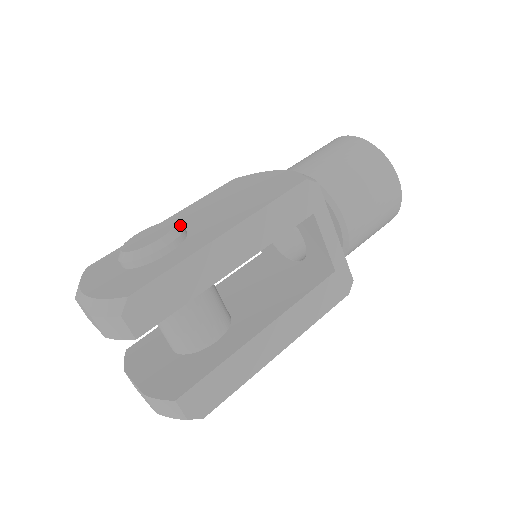
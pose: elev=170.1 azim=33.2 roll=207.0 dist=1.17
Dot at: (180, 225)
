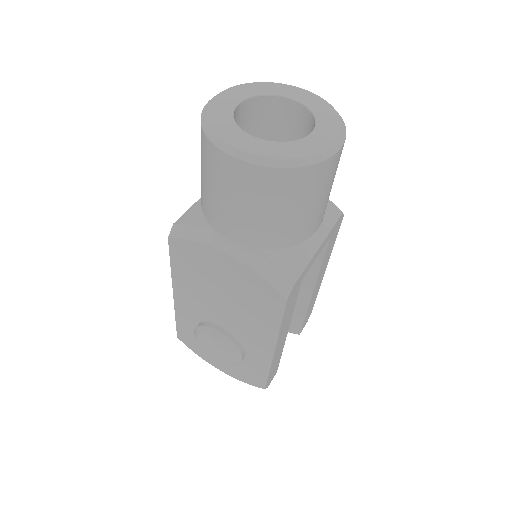
Dot at: (225, 340)
